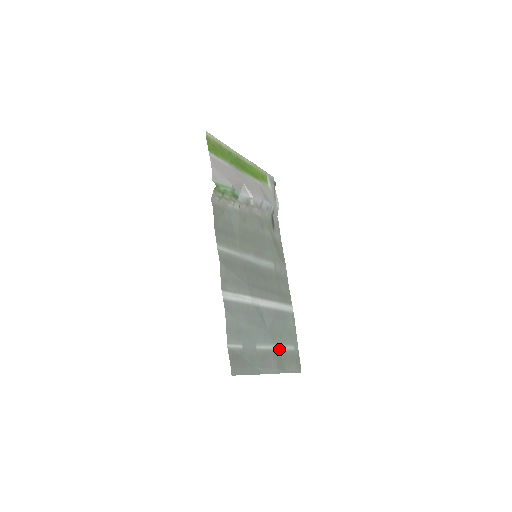
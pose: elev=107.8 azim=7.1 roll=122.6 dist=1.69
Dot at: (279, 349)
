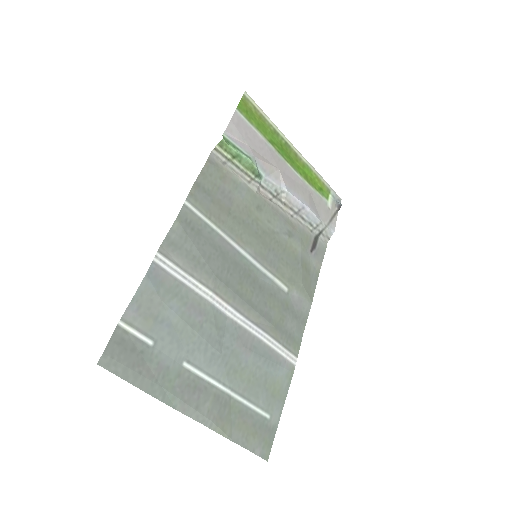
Dot at: (234, 397)
